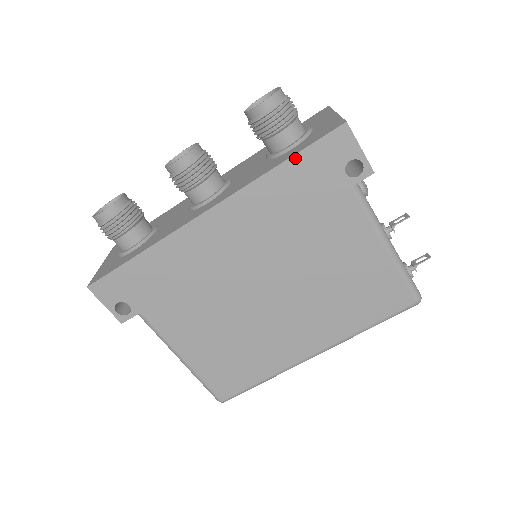
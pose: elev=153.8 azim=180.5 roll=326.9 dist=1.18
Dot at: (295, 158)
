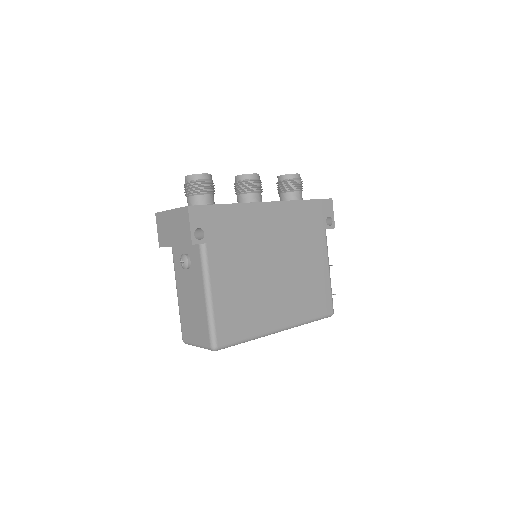
Dot at: (312, 201)
